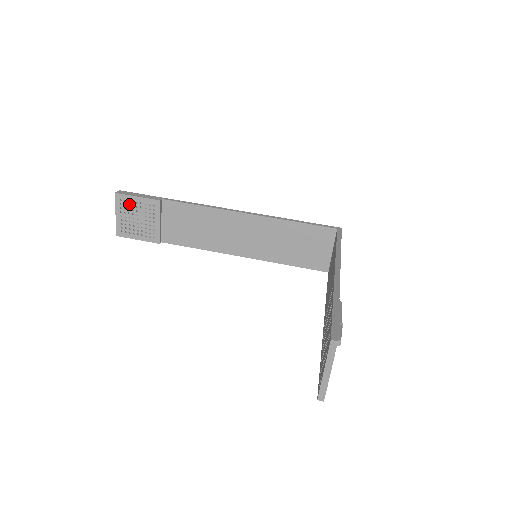
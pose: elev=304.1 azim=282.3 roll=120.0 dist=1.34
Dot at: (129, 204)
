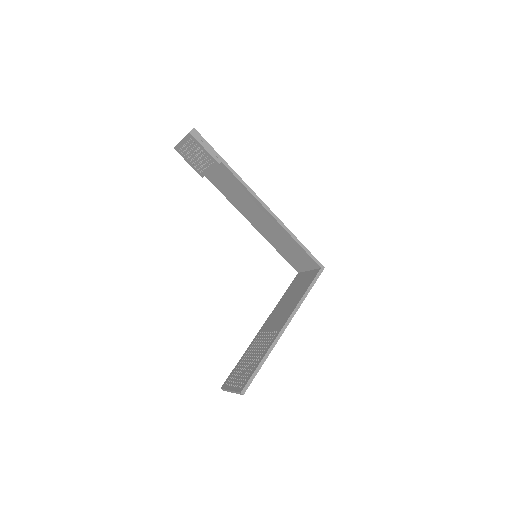
Dot at: (196, 144)
